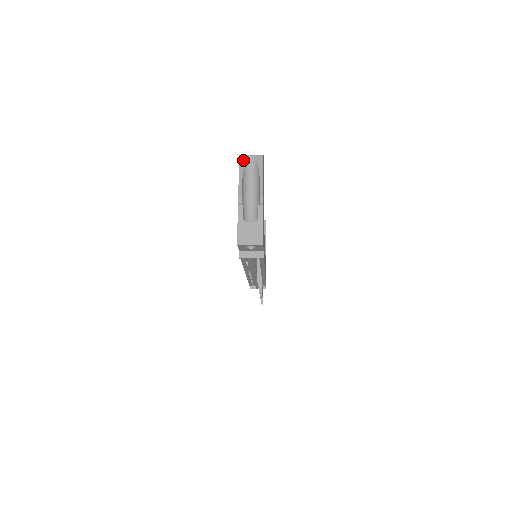
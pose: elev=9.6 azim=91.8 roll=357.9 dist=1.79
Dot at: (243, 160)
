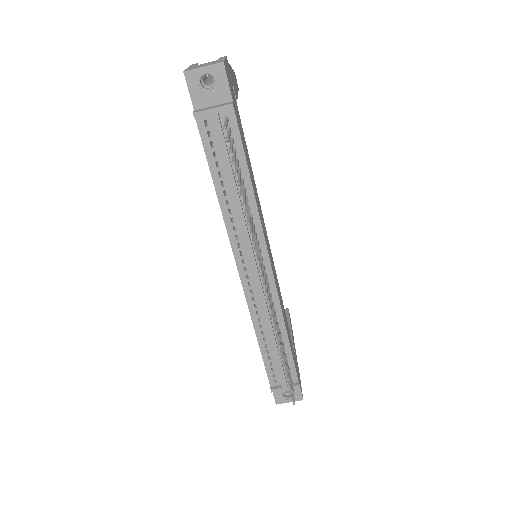
Dot at: occluded
